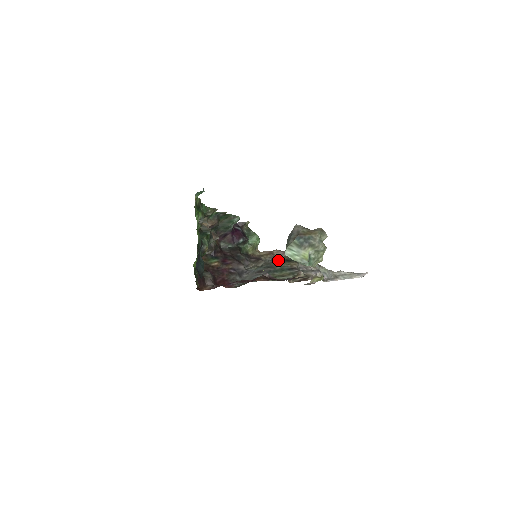
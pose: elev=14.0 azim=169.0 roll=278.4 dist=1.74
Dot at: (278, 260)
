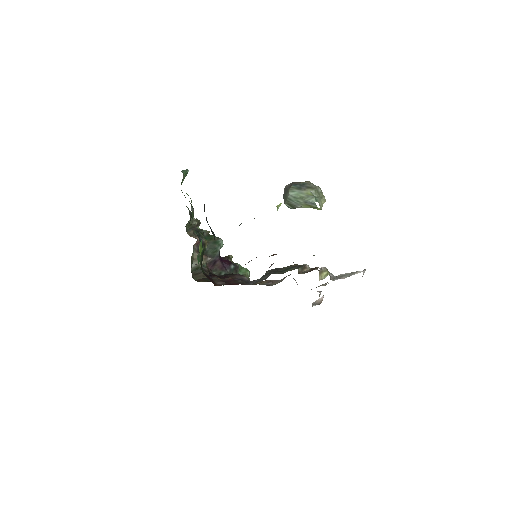
Dot at: (278, 268)
